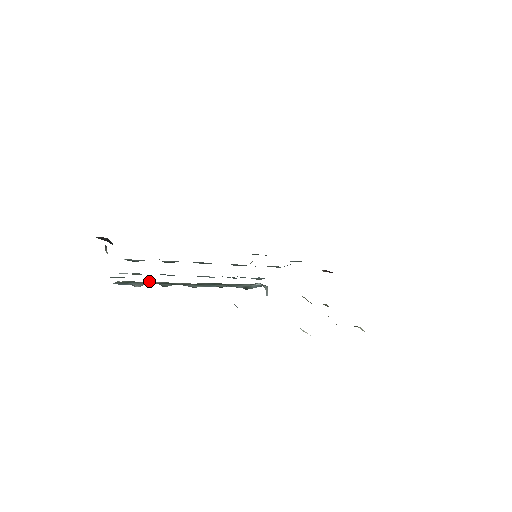
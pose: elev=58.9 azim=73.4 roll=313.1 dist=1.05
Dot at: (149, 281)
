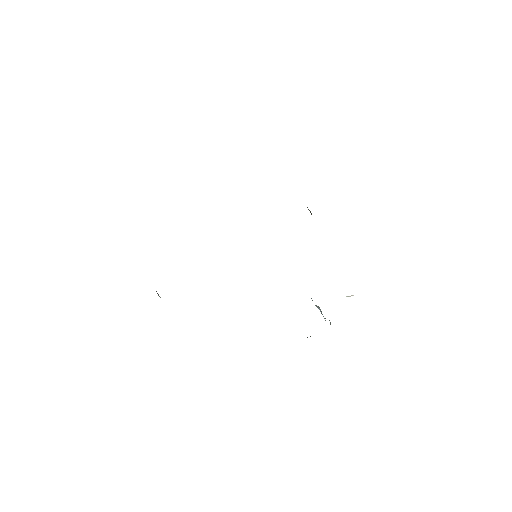
Dot at: occluded
